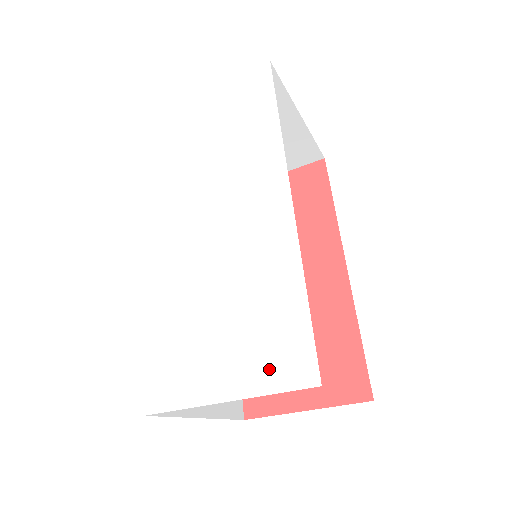
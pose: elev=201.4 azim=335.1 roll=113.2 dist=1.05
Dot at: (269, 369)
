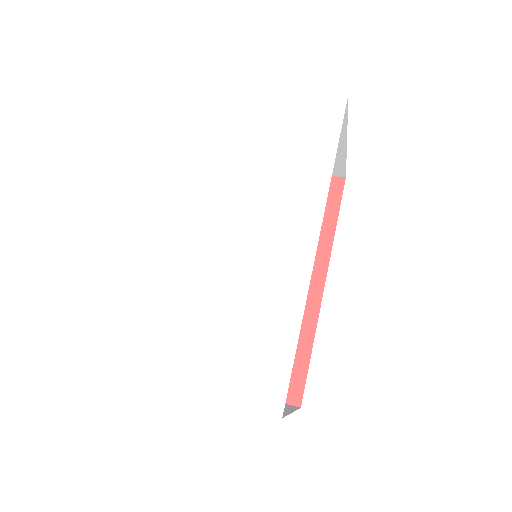
Dot at: (244, 385)
